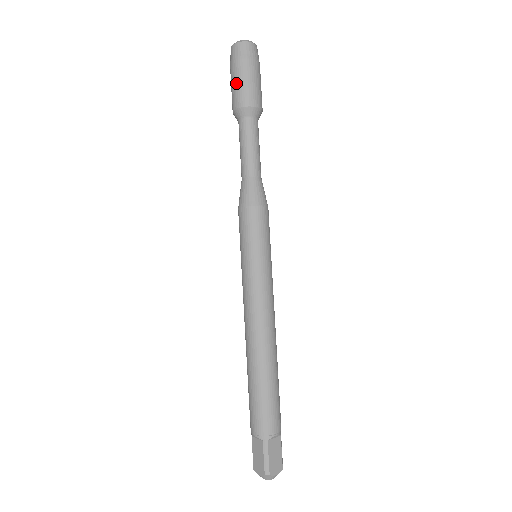
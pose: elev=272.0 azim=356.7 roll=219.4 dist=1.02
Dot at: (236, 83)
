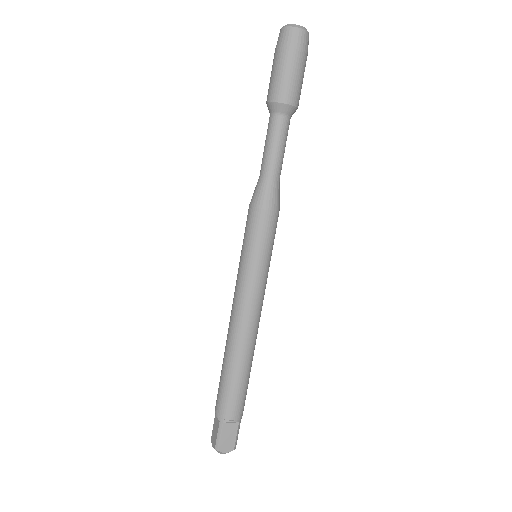
Dot at: (273, 73)
